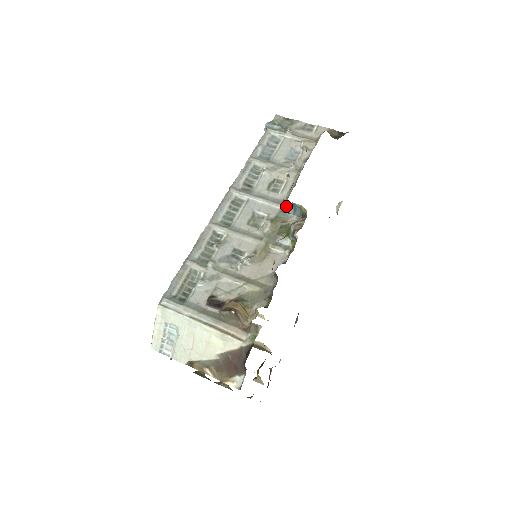
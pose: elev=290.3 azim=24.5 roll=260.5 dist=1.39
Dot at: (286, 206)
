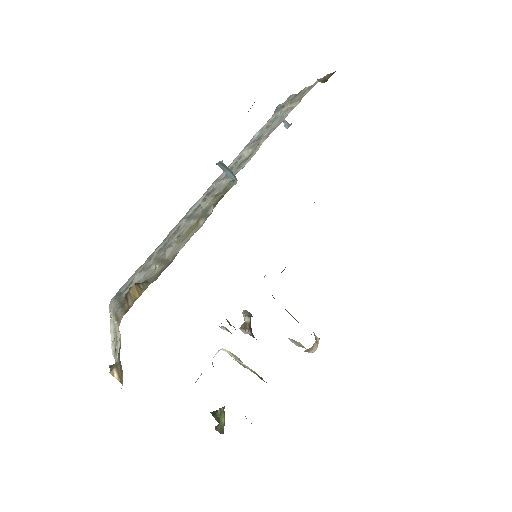
Dot at: (225, 172)
